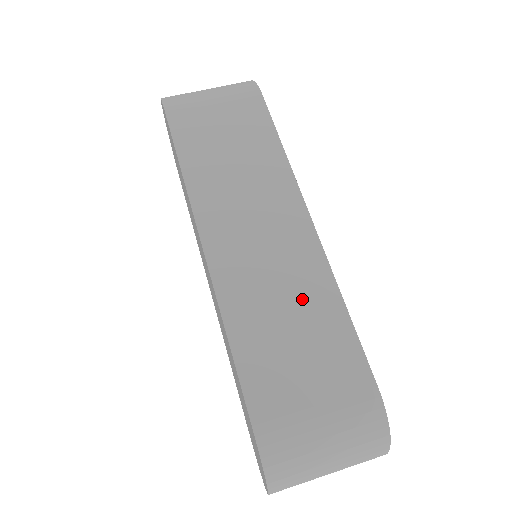
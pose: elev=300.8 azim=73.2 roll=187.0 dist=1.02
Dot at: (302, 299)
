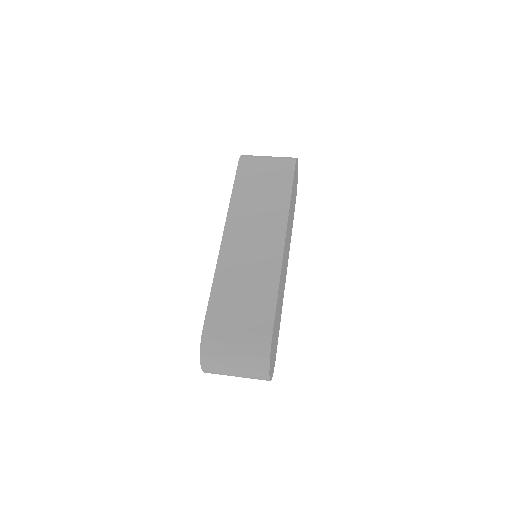
Dot at: (258, 281)
